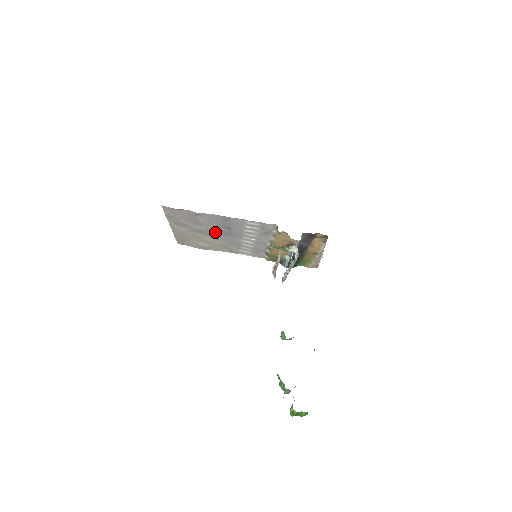
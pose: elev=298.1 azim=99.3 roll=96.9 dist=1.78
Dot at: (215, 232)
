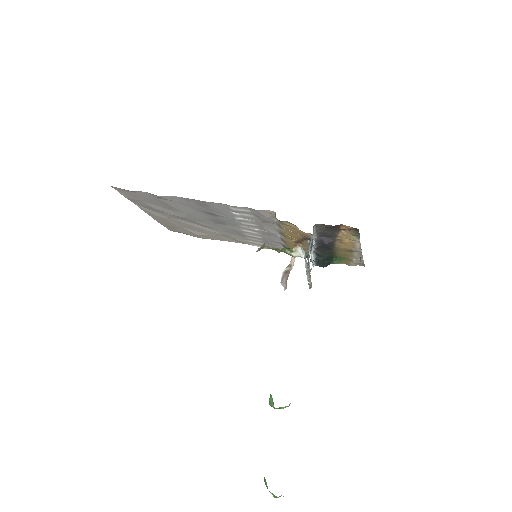
Dot at: (200, 219)
